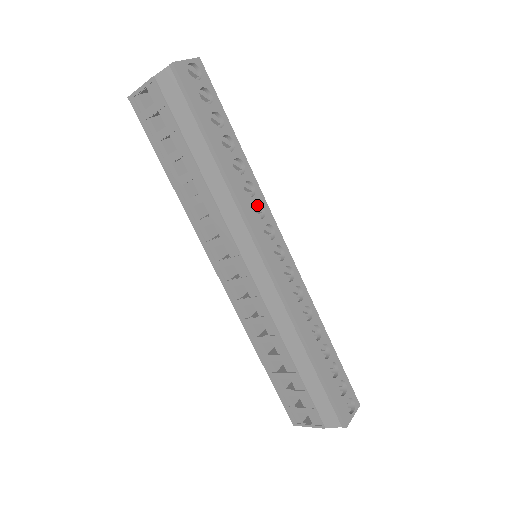
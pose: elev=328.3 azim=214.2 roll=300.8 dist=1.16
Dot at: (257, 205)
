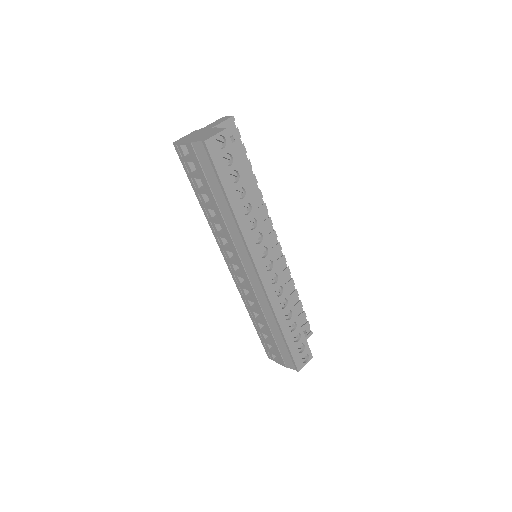
Dot at: (258, 232)
